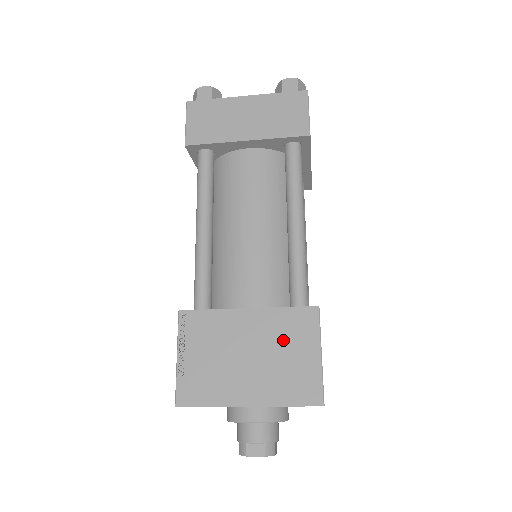
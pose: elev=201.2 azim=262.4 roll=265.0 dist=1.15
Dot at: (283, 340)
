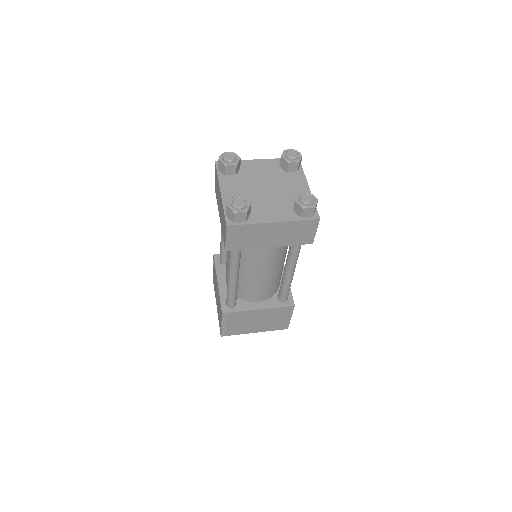
Dot at: (275, 316)
